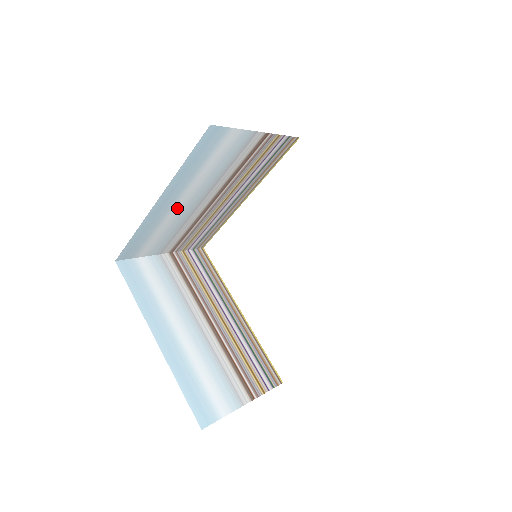
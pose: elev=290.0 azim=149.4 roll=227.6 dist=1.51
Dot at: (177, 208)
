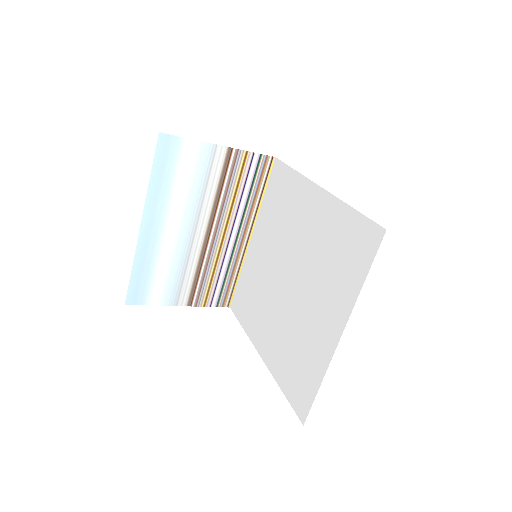
Dot at: occluded
